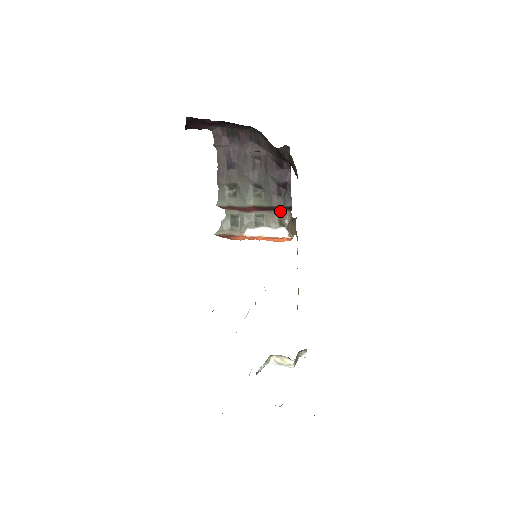
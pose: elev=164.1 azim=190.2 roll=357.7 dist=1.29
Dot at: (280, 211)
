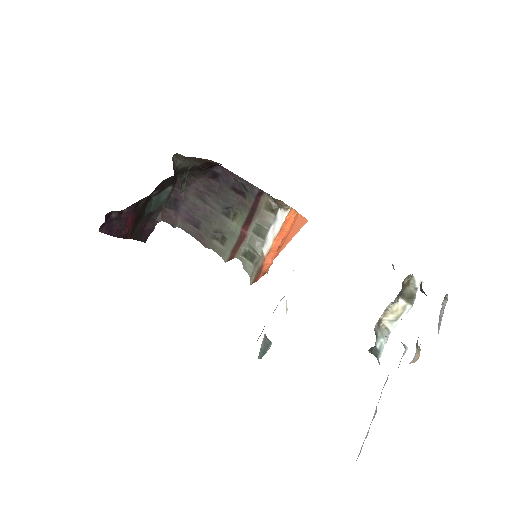
Dot at: (260, 204)
